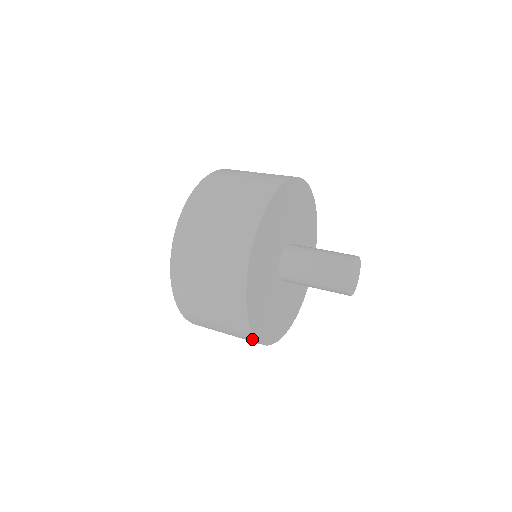
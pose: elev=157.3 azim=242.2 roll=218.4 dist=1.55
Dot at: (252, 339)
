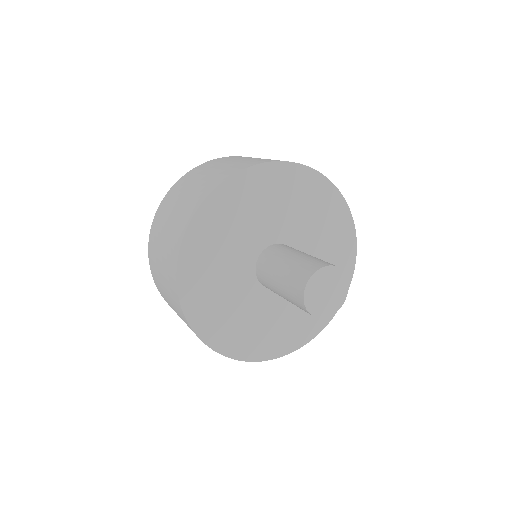
Dot at: occluded
